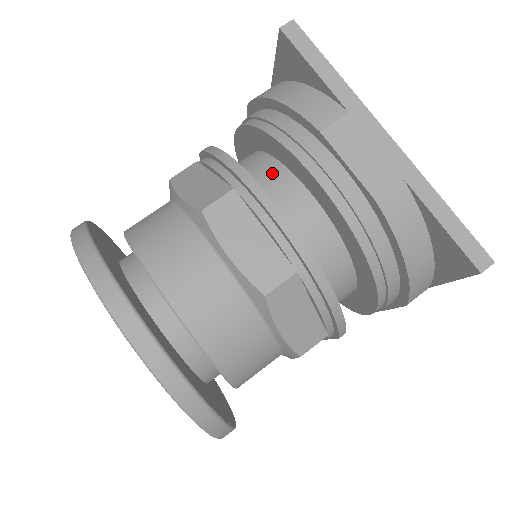
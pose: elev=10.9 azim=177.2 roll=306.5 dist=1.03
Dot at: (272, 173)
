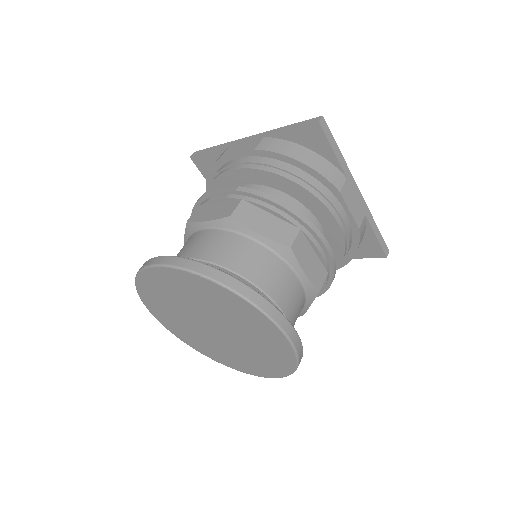
Dot at: (298, 210)
